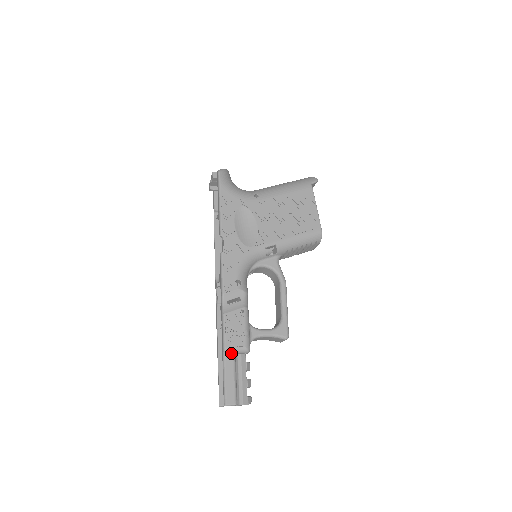
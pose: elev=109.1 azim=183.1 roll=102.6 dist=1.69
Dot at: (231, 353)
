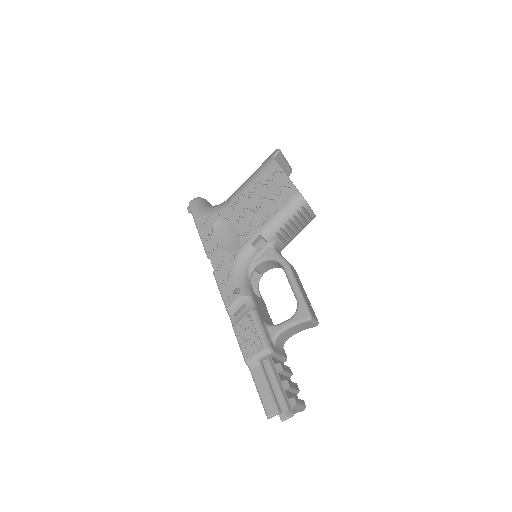
Dot at: (254, 362)
